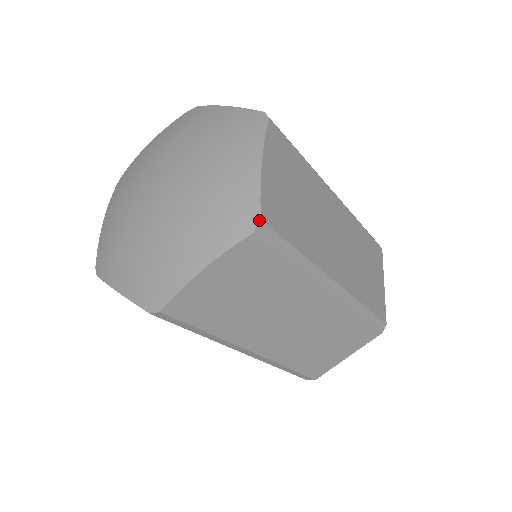
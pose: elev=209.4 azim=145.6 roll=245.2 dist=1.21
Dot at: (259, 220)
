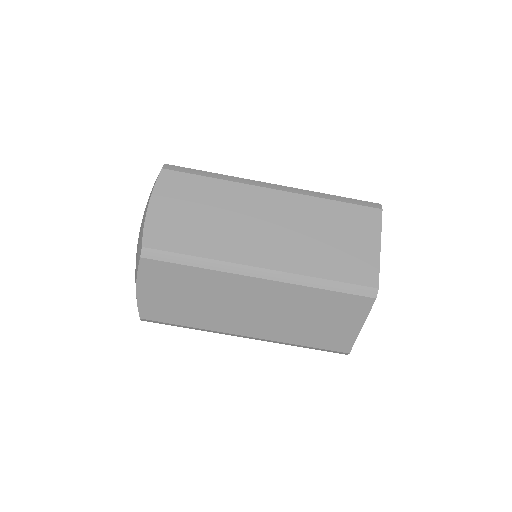
Dot at: (164, 165)
